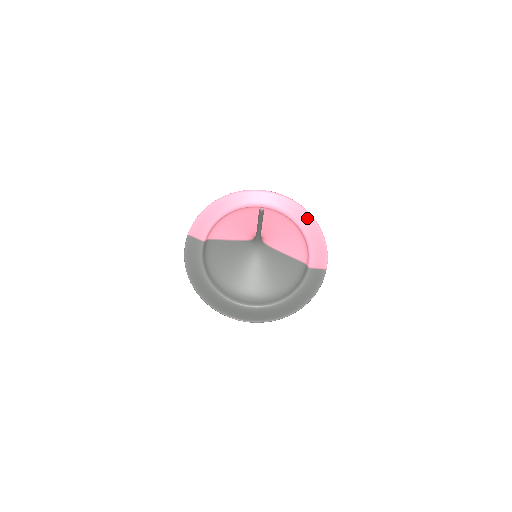
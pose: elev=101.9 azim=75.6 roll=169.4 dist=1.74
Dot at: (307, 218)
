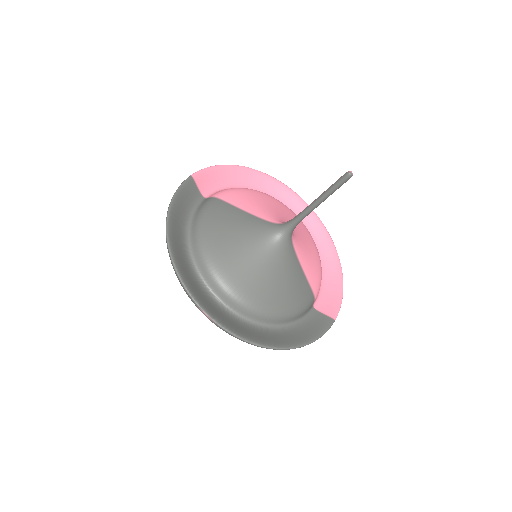
Dot at: (331, 252)
